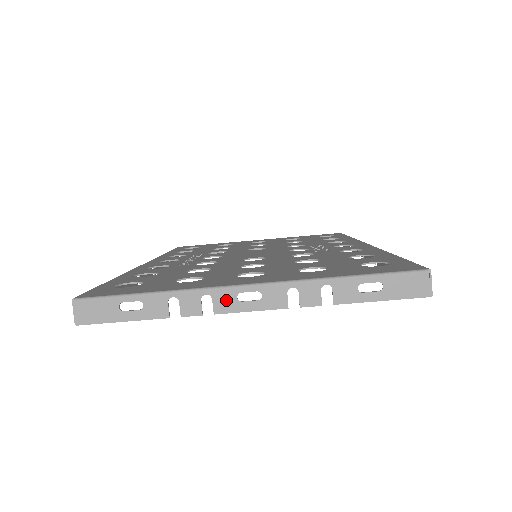
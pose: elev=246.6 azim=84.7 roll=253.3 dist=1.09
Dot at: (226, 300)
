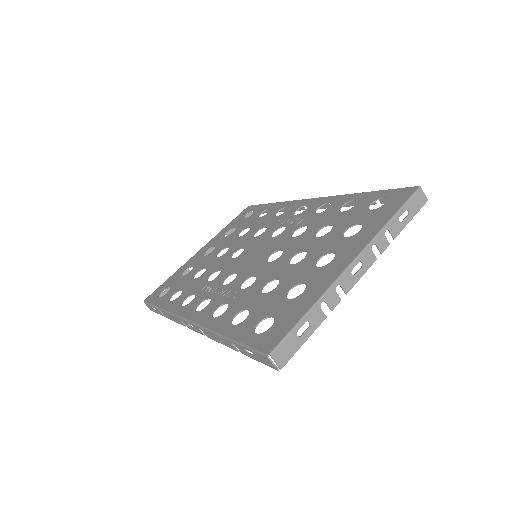
Dot at: (348, 281)
